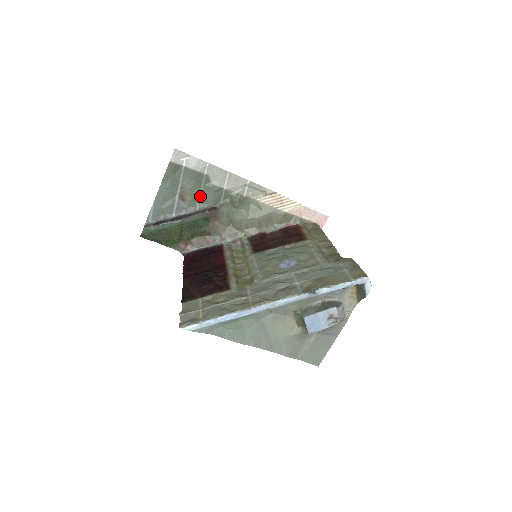
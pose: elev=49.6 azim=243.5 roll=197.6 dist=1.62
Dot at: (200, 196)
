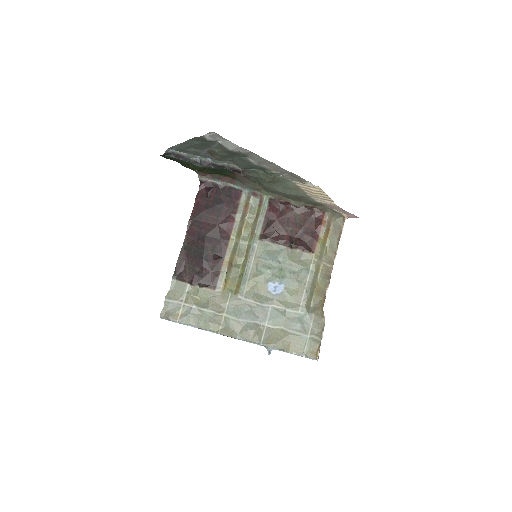
Dot at: (232, 159)
